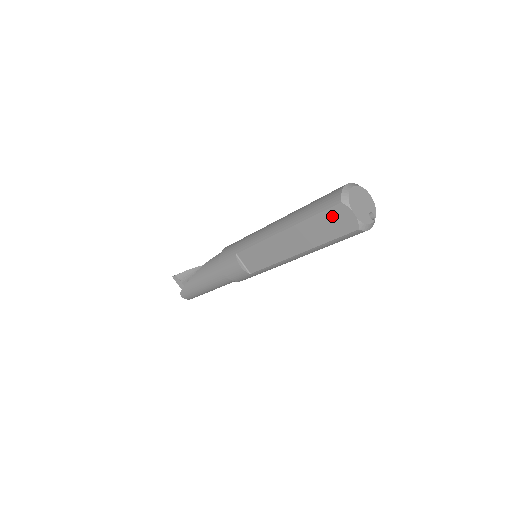
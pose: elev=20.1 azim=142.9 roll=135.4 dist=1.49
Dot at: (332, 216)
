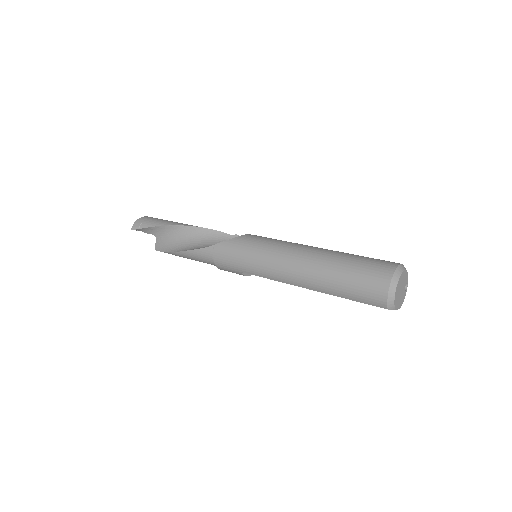
Dot at: occluded
